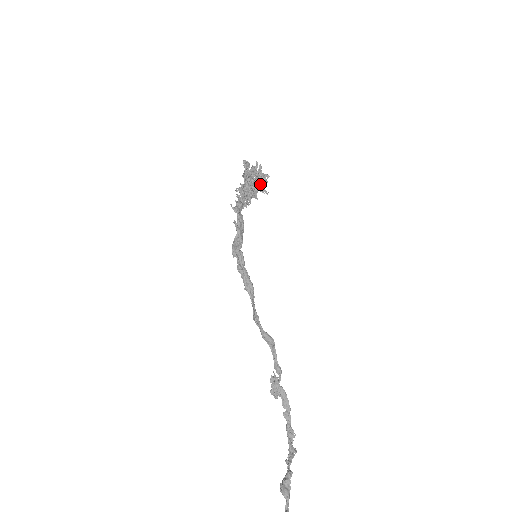
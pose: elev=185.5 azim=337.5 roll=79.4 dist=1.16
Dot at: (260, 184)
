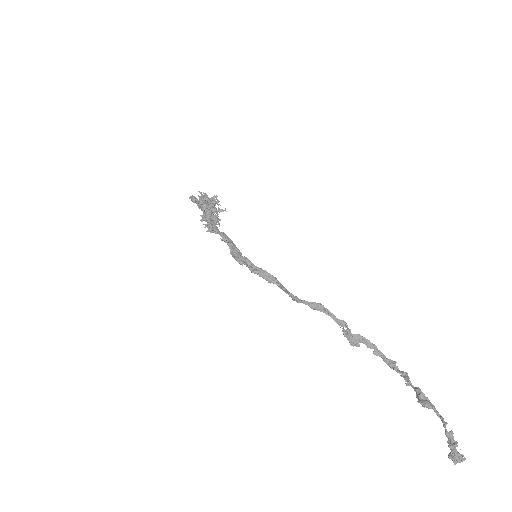
Dot at: occluded
